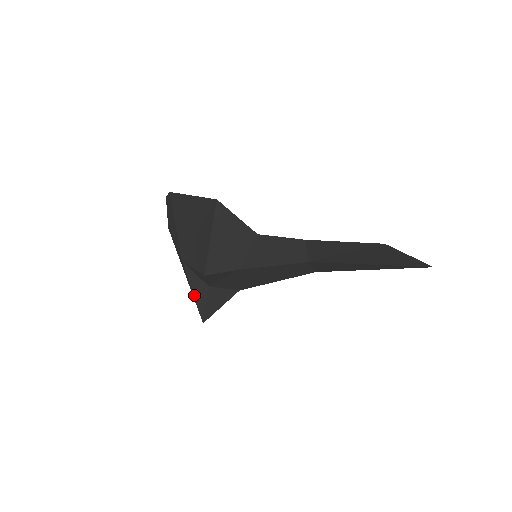
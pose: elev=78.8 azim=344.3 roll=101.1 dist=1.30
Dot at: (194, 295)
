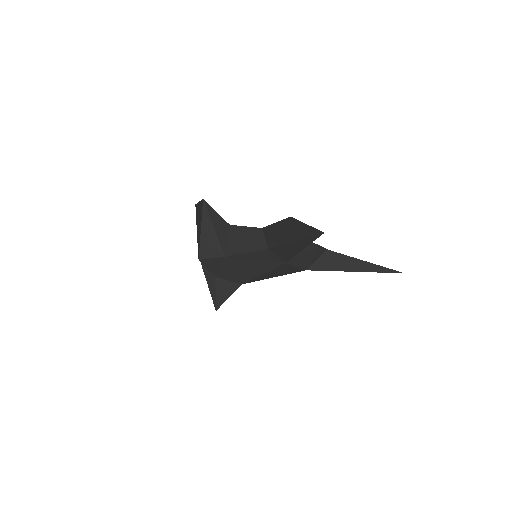
Dot at: (208, 285)
